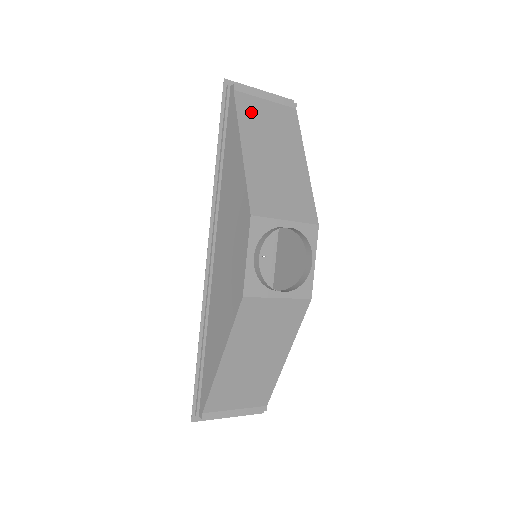
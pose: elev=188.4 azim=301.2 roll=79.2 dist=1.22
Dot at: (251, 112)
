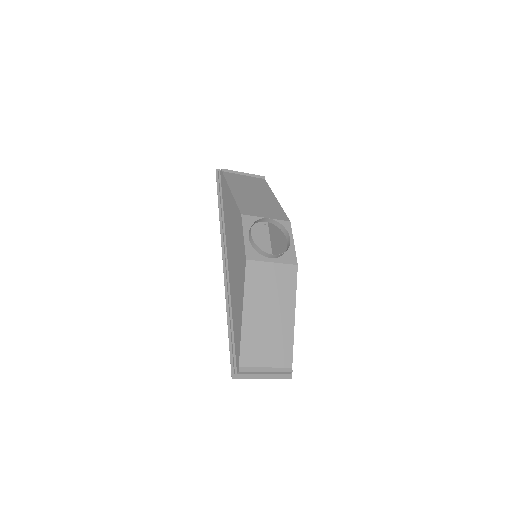
Dot at: (235, 179)
